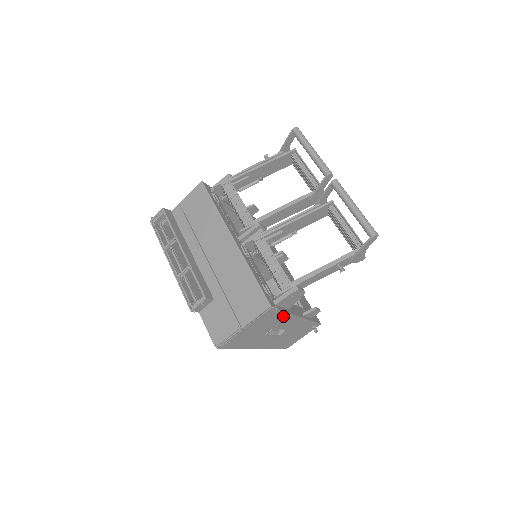
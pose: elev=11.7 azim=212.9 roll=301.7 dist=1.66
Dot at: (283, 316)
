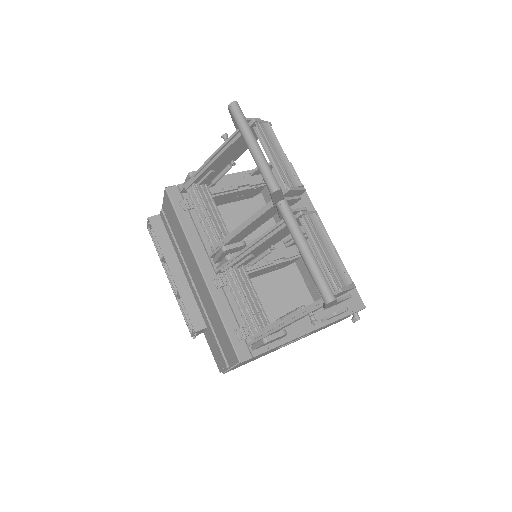
Dot at: occluded
